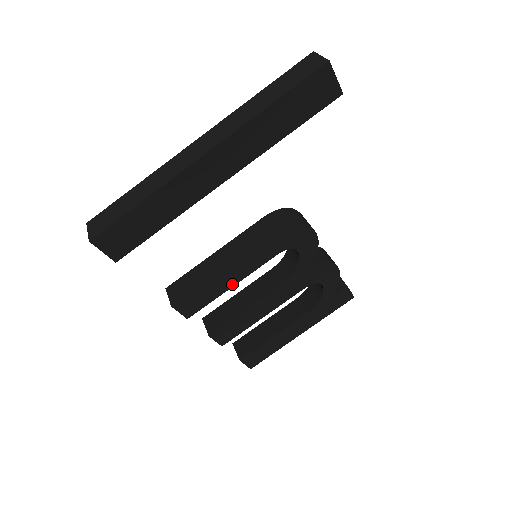
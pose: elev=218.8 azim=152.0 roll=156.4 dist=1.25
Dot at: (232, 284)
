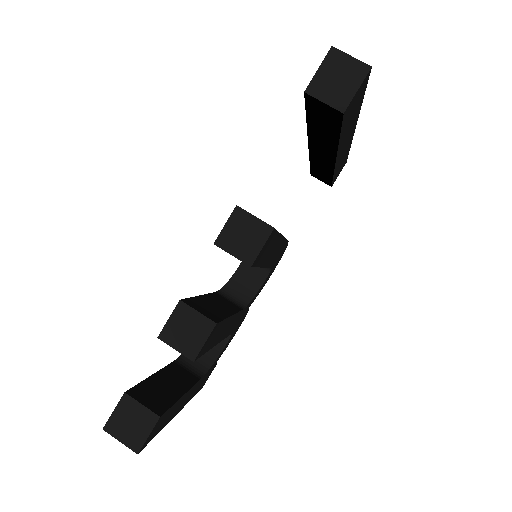
Dot at: (265, 263)
